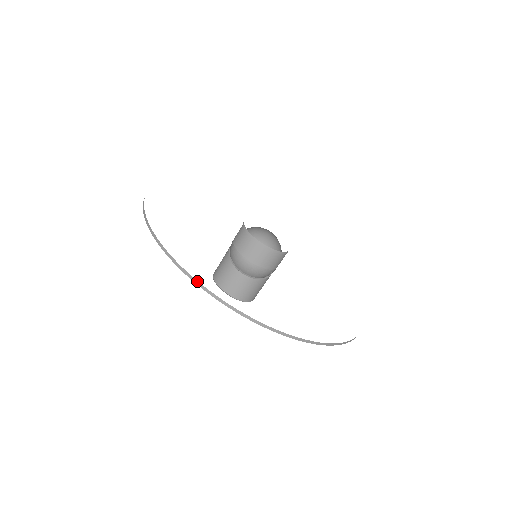
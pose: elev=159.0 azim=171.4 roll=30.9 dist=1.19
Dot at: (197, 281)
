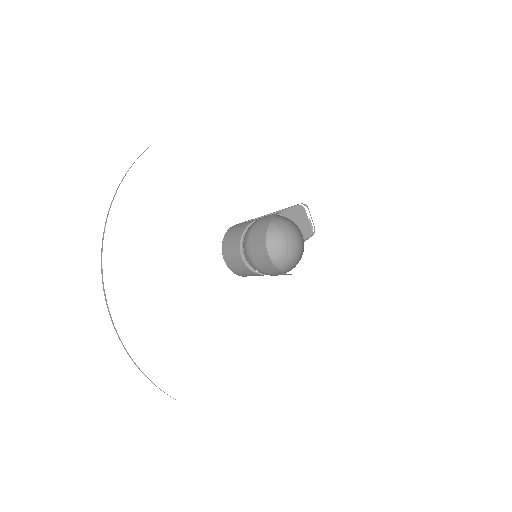
Dot at: occluded
